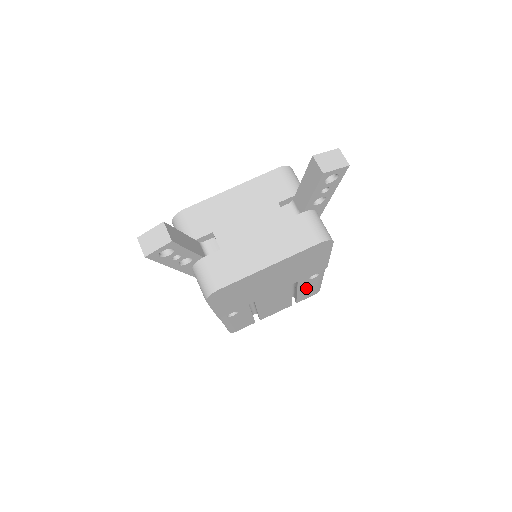
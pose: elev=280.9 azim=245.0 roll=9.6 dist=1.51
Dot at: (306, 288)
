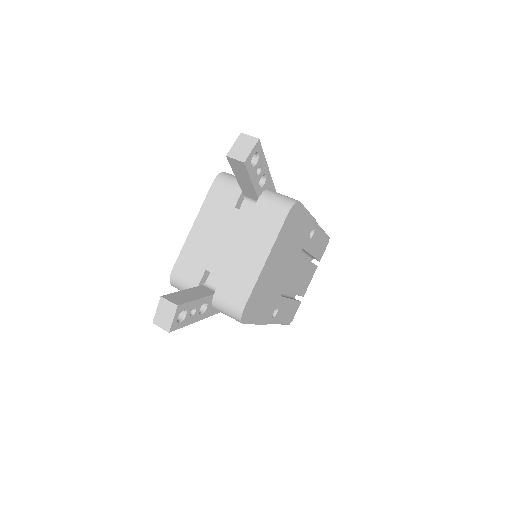
Dot at: (315, 246)
